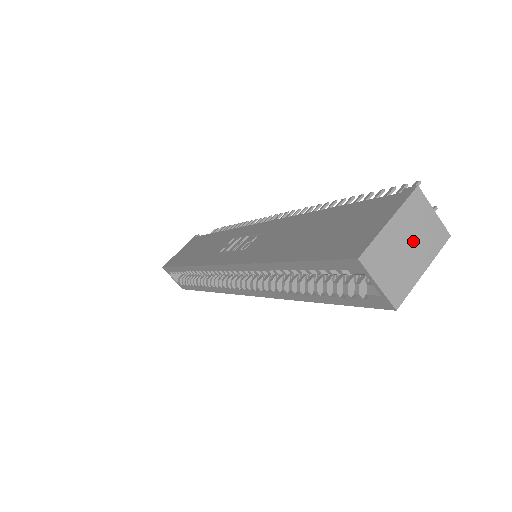
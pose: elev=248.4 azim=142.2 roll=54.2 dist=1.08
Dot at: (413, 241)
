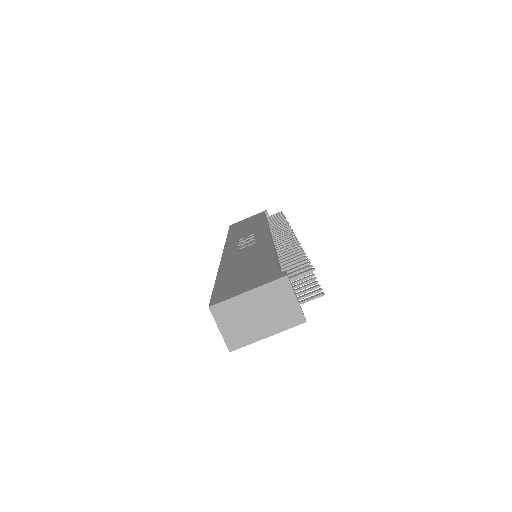
Dot at: (265, 313)
